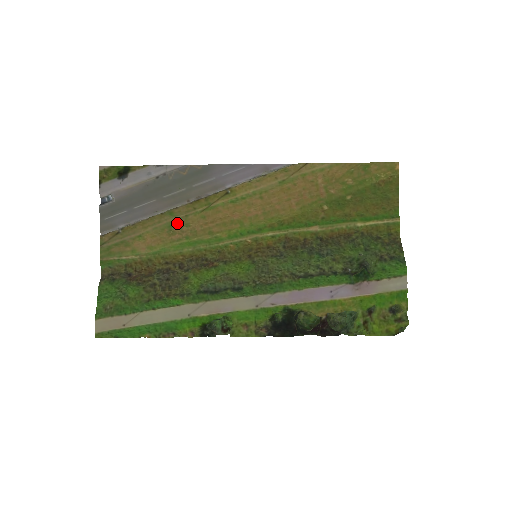
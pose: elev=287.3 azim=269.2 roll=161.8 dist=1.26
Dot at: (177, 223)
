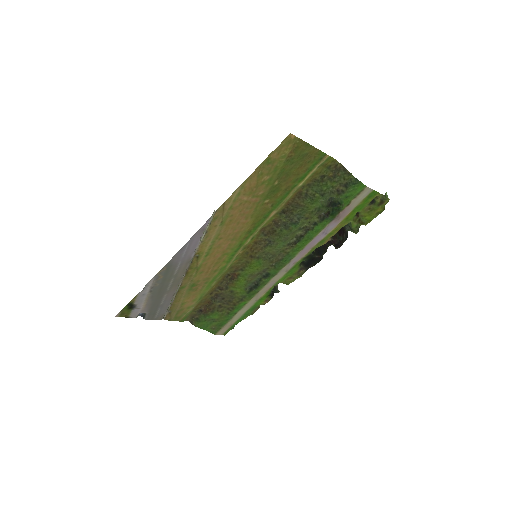
Dot at: (192, 286)
